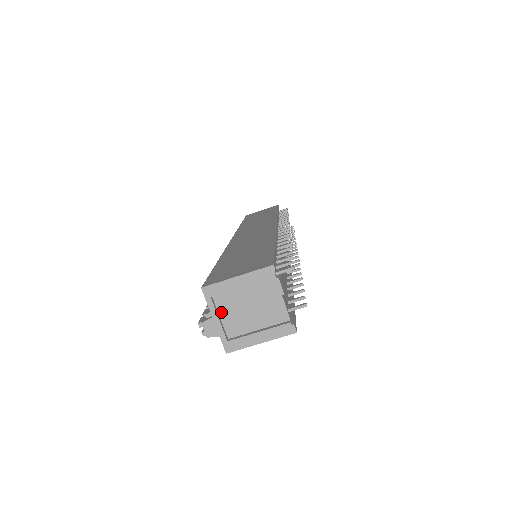
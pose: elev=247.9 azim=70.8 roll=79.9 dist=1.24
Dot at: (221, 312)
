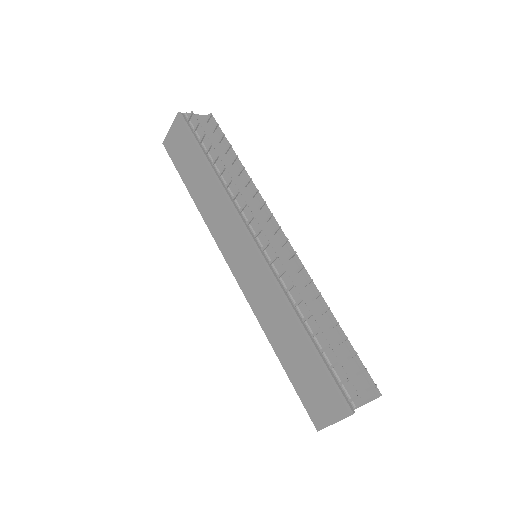
Dot at: occluded
